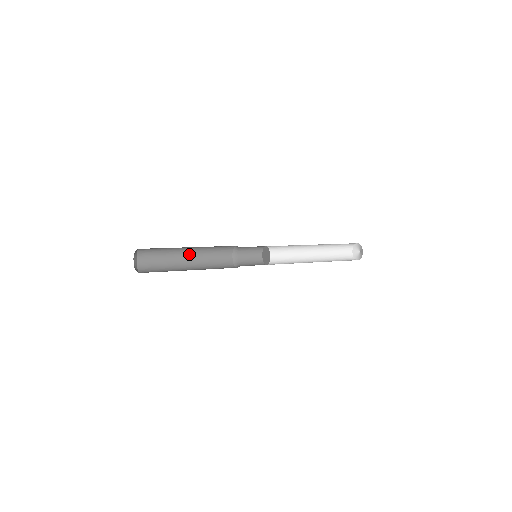
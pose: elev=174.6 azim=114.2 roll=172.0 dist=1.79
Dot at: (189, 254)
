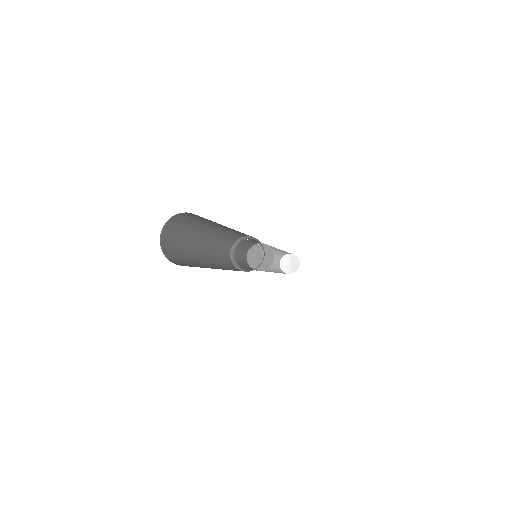
Dot at: (216, 228)
